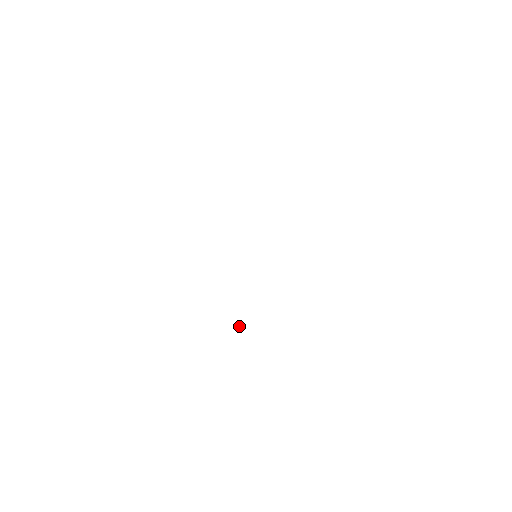
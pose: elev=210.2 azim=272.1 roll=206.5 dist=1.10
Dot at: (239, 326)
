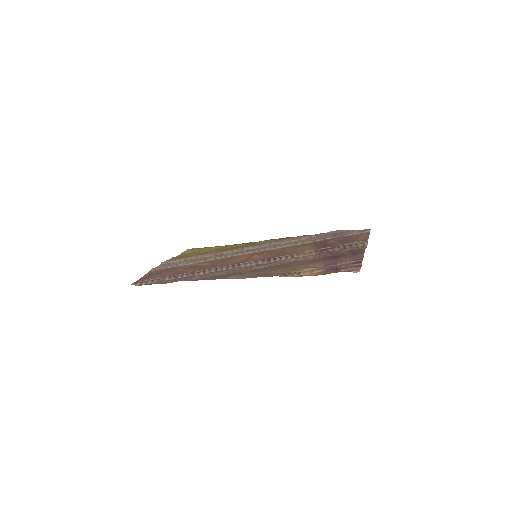
Dot at: (264, 241)
